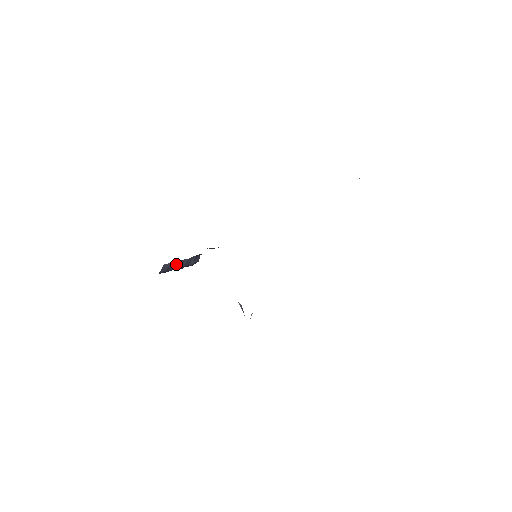
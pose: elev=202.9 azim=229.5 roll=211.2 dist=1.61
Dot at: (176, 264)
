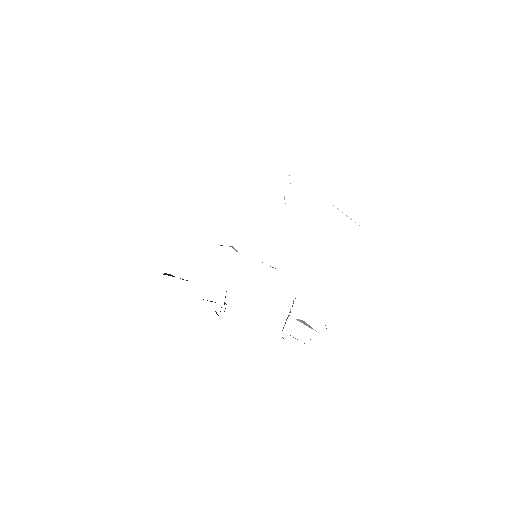
Dot at: occluded
